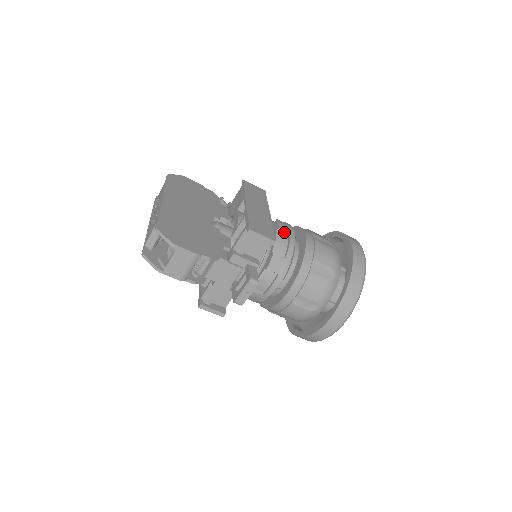
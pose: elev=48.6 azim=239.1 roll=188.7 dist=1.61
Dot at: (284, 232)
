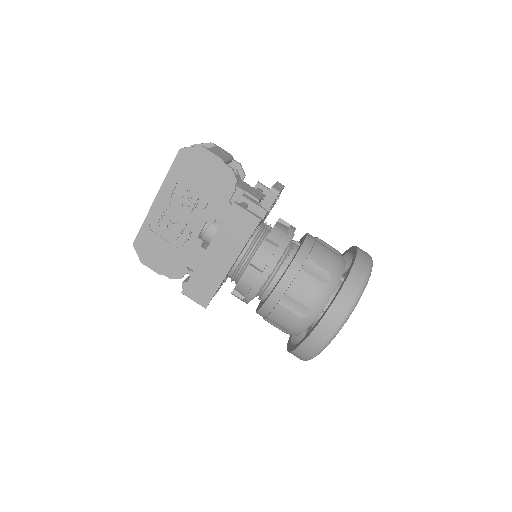
Dot at: occluded
